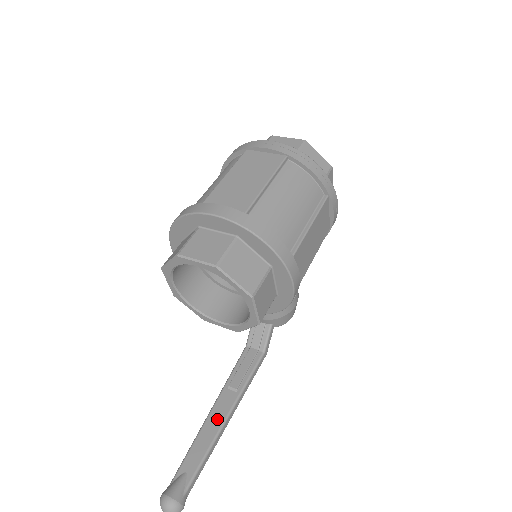
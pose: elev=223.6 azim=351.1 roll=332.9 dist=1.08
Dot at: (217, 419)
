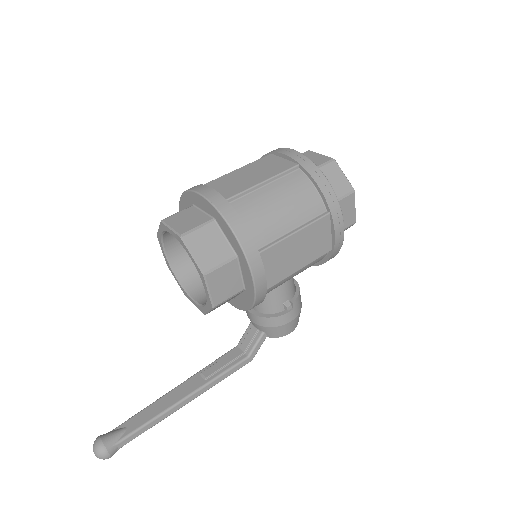
Dot at: (176, 396)
